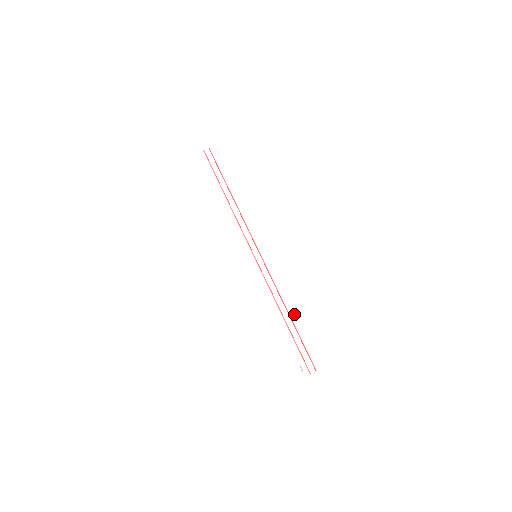
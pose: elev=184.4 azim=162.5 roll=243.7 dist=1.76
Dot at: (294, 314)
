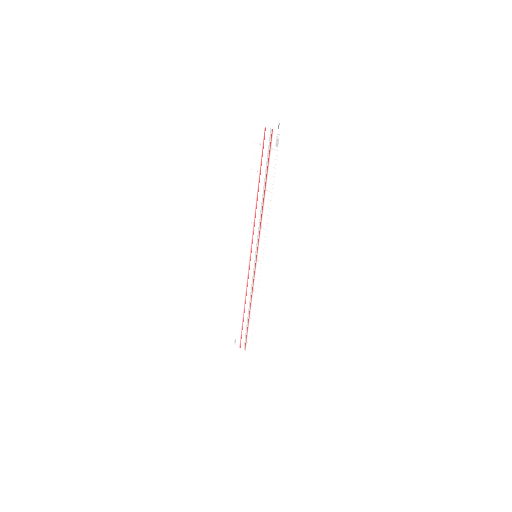
Dot at: (253, 315)
